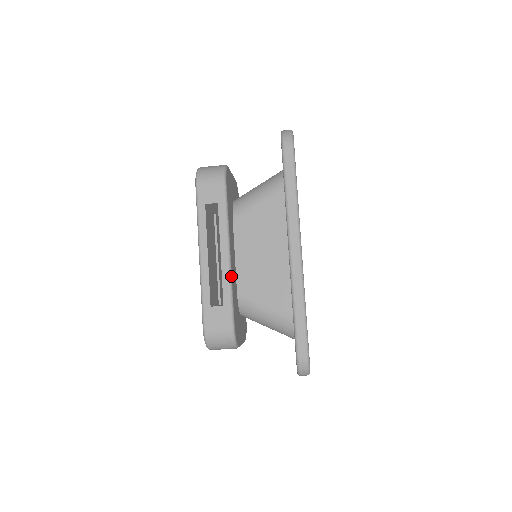
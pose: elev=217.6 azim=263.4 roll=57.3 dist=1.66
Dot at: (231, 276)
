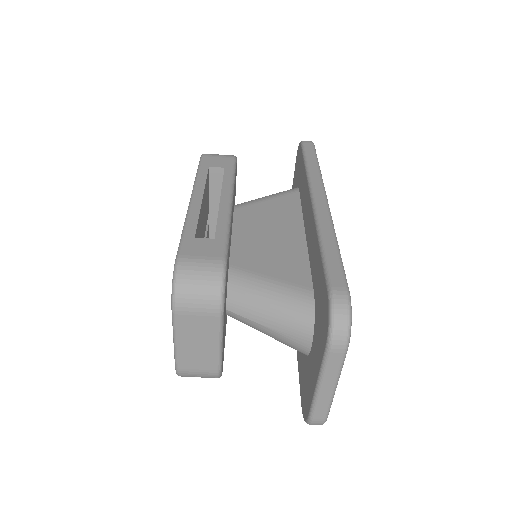
Dot at: (230, 218)
